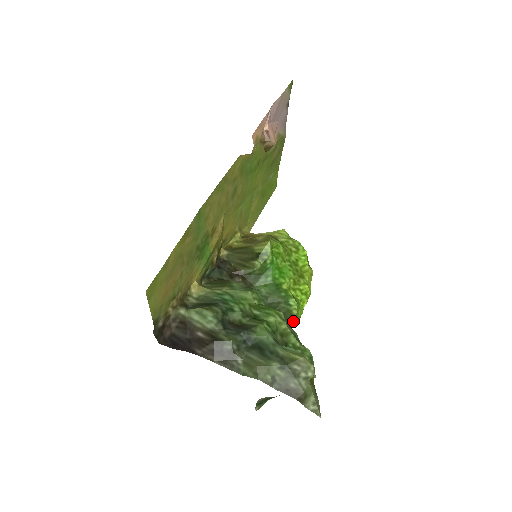
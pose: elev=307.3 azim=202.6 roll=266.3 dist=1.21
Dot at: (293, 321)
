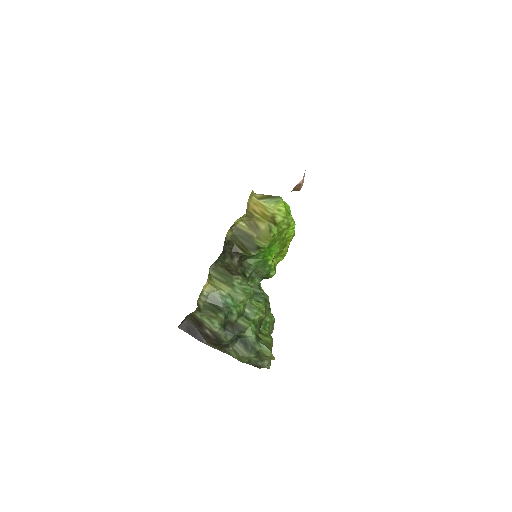
Dot at: occluded
